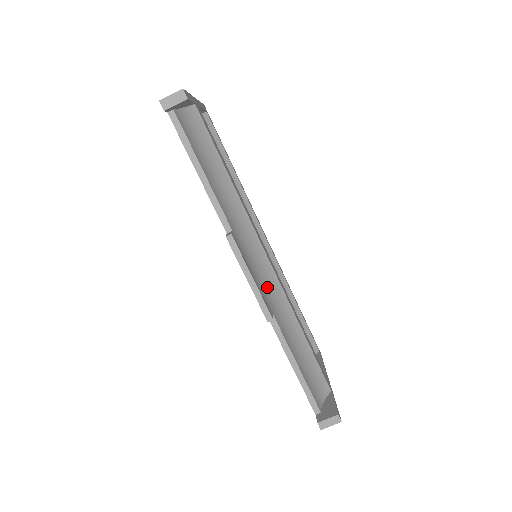
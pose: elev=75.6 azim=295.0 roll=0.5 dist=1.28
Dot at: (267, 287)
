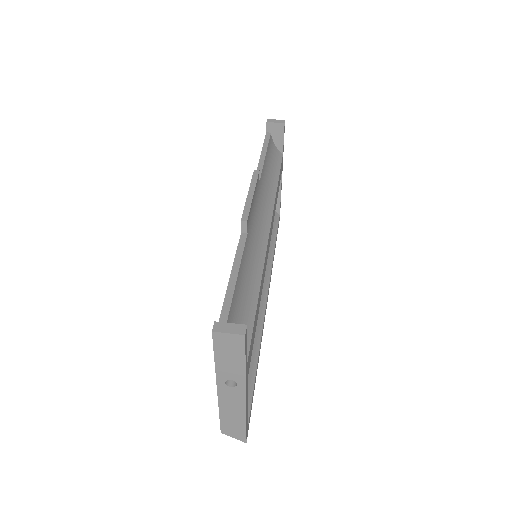
Dot at: (256, 231)
